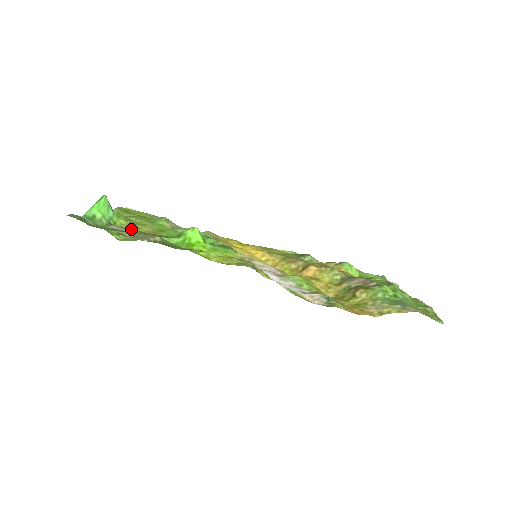
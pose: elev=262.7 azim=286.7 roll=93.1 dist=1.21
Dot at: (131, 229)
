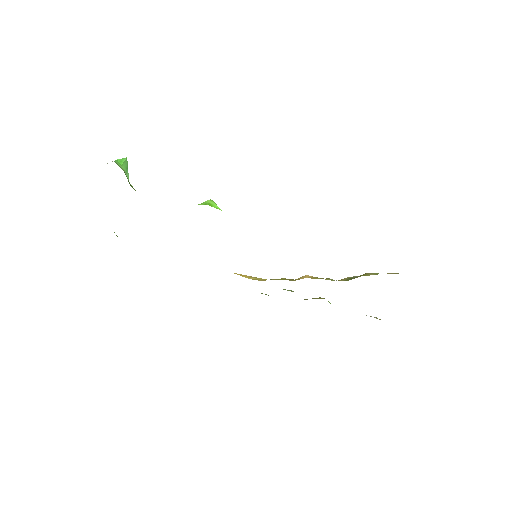
Dot at: occluded
